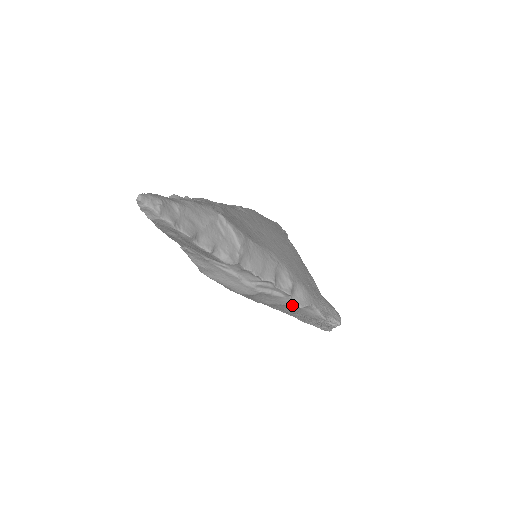
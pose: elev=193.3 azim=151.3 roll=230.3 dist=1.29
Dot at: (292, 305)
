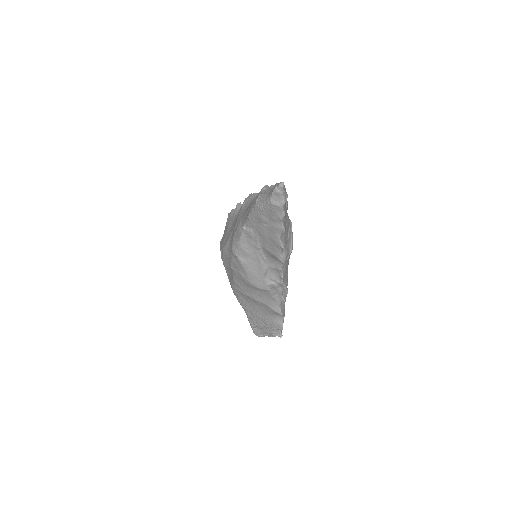
Dot at: (275, 309)
